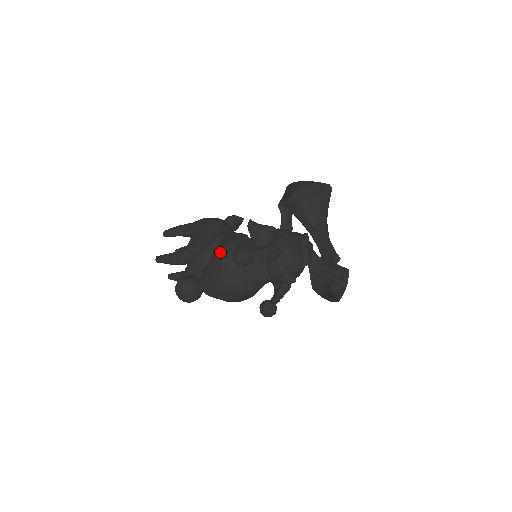
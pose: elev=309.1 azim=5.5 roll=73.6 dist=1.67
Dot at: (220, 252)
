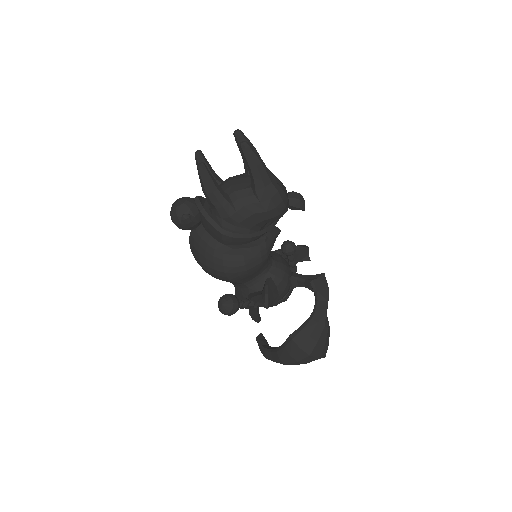
Dot at: (230, 266)
